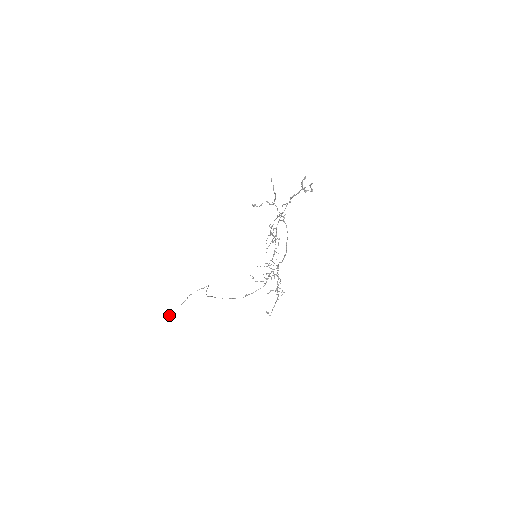
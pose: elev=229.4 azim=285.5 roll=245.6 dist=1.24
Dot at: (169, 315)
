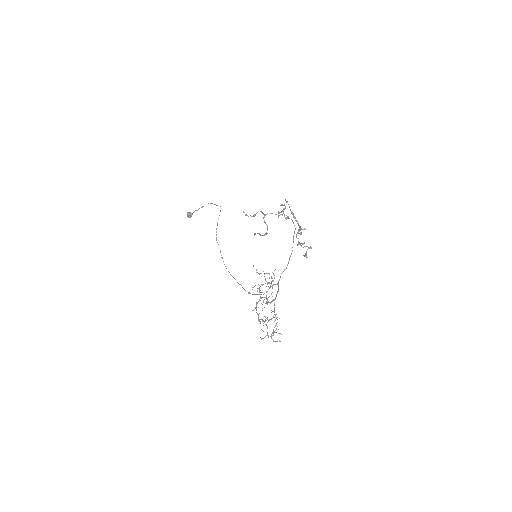
Dot at: (188, 216)
